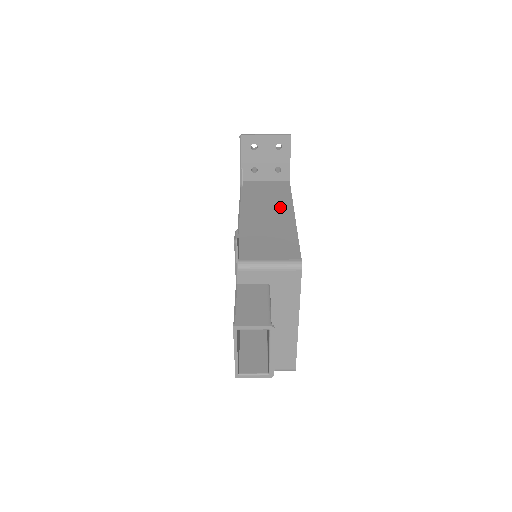
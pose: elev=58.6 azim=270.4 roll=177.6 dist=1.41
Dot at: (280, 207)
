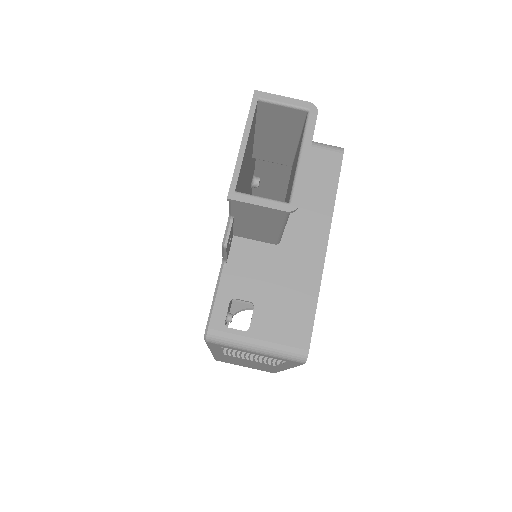
Dot at: occluded
